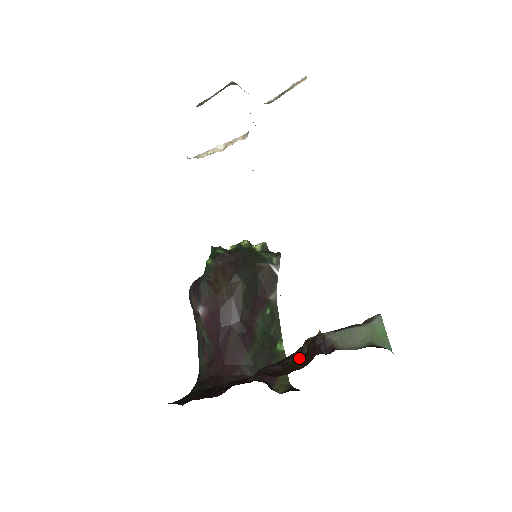
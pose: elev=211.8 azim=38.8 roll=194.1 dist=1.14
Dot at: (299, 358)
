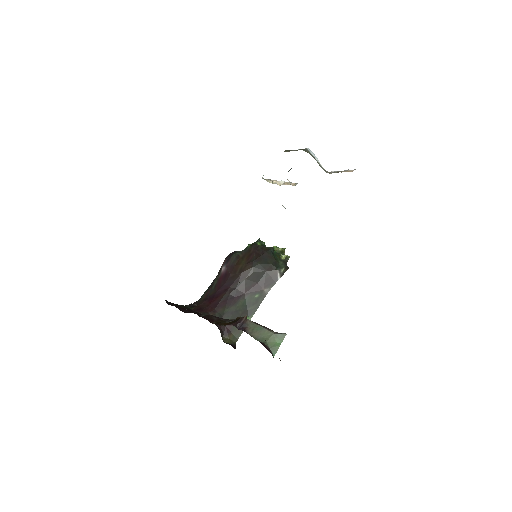
Dot at: (227, 322)
